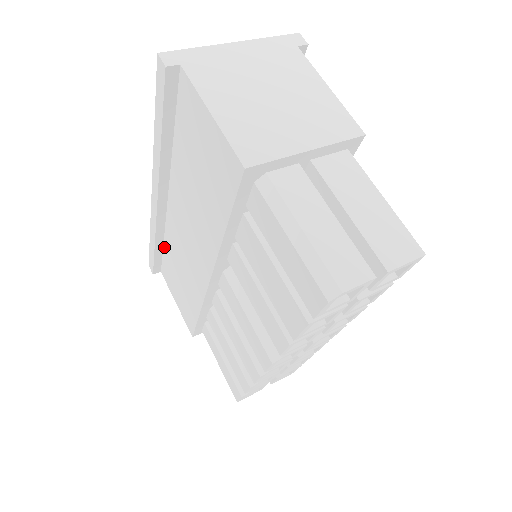
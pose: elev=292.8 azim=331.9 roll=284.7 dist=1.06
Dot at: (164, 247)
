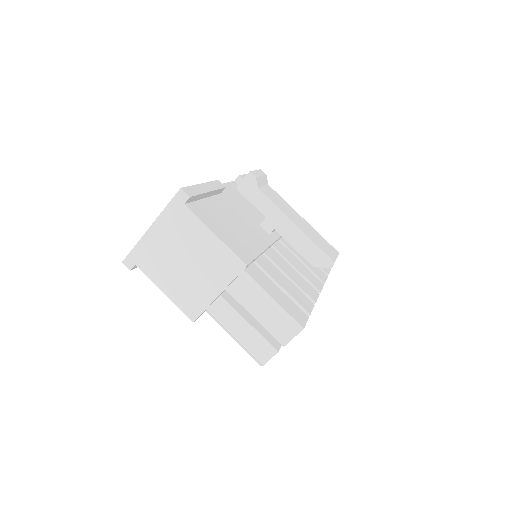
Dot at: occluded
